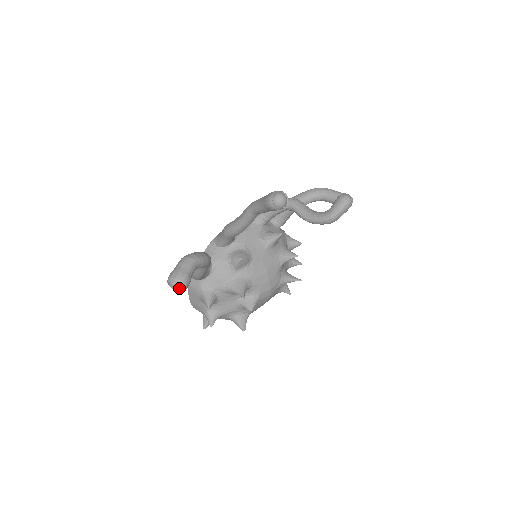
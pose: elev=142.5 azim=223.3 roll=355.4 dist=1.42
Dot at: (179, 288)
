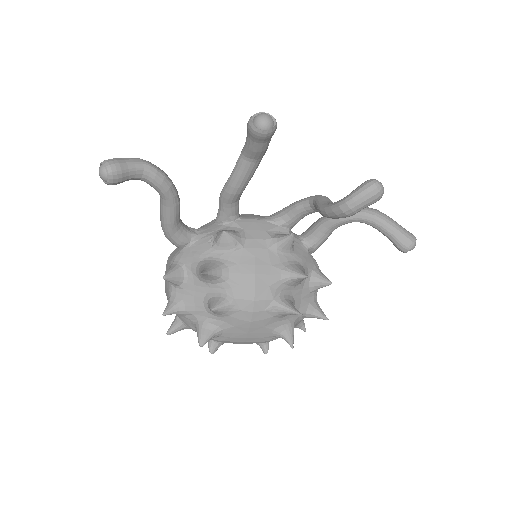
Dot at: (103, 173)
